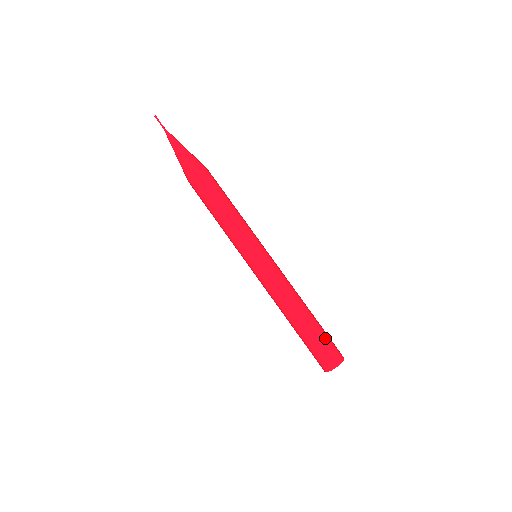
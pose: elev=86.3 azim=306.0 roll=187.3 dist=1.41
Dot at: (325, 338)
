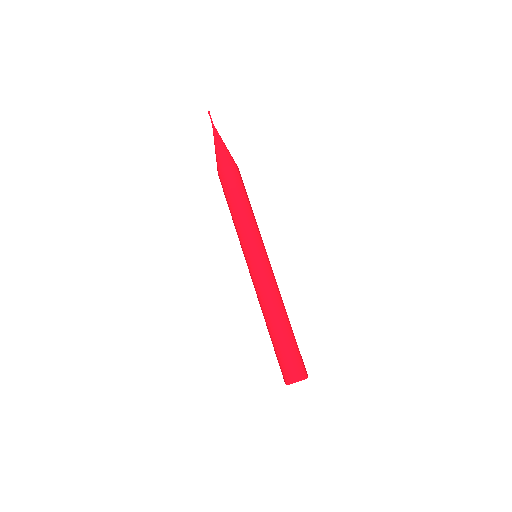
Dot at: (297, 350)
